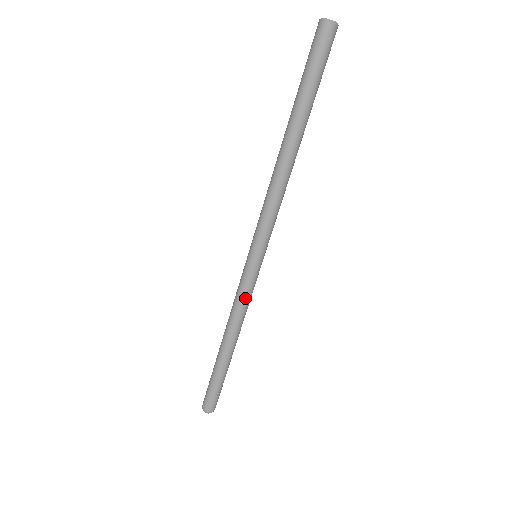
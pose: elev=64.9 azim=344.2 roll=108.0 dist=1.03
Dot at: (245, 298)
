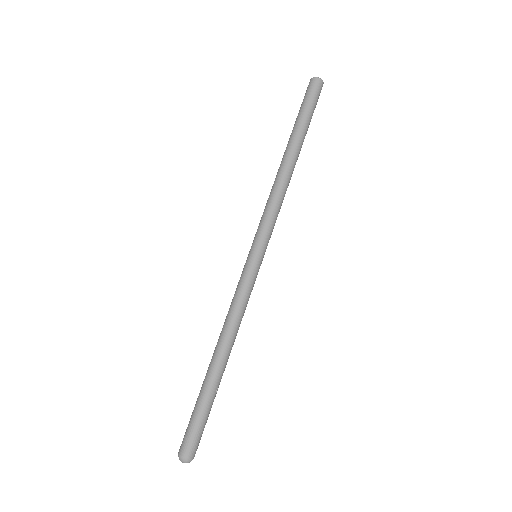
Dot at: (244, 297)
